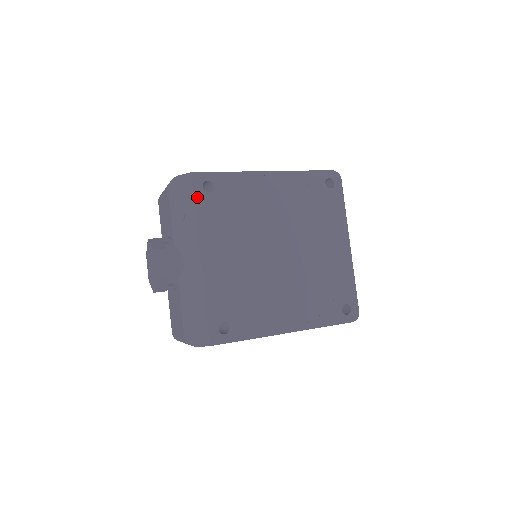
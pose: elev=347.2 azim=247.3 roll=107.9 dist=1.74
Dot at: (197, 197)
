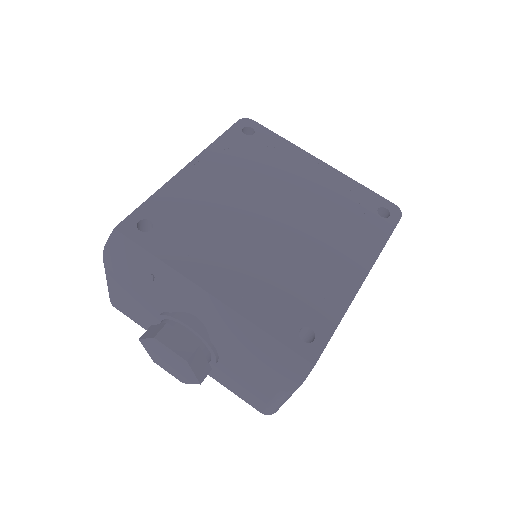
Dot at: (144, 244)
